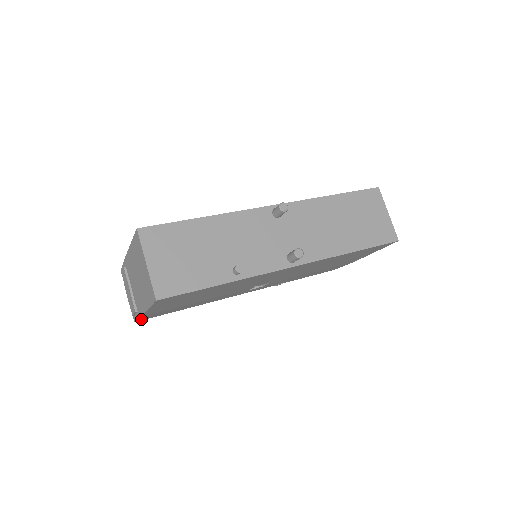
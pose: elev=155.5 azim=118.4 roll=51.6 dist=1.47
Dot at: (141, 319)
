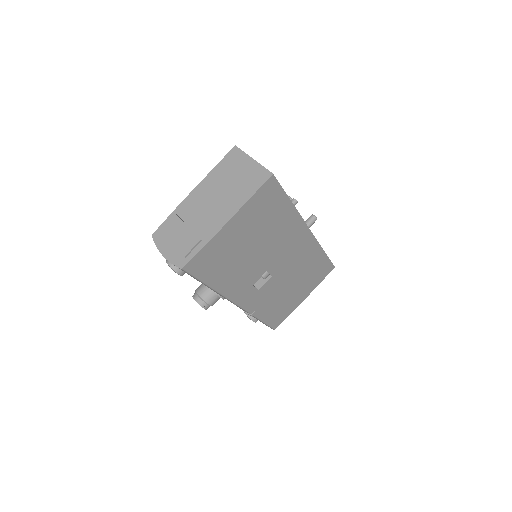
Dot at: (194, 259)
